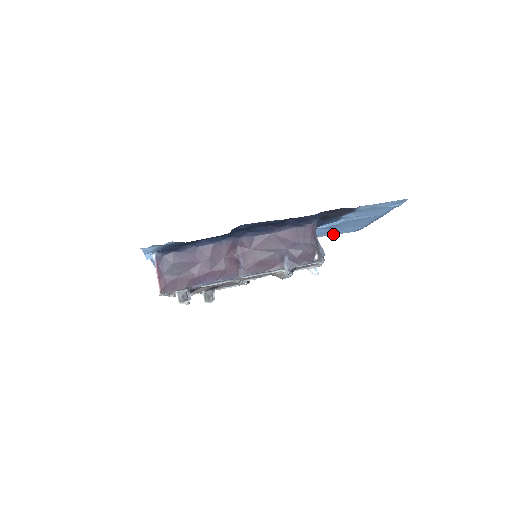
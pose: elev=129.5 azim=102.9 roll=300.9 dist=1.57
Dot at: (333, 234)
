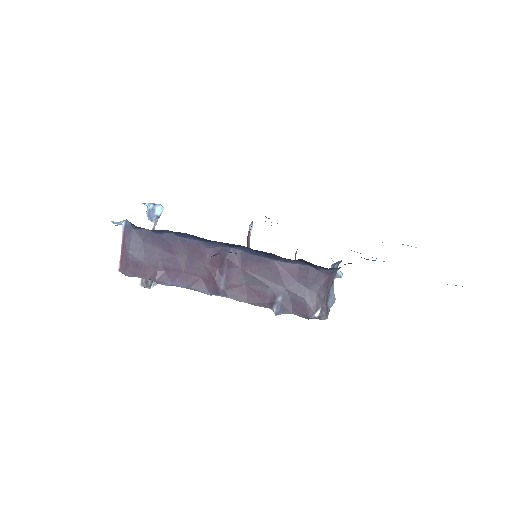
Dot at: occluded
